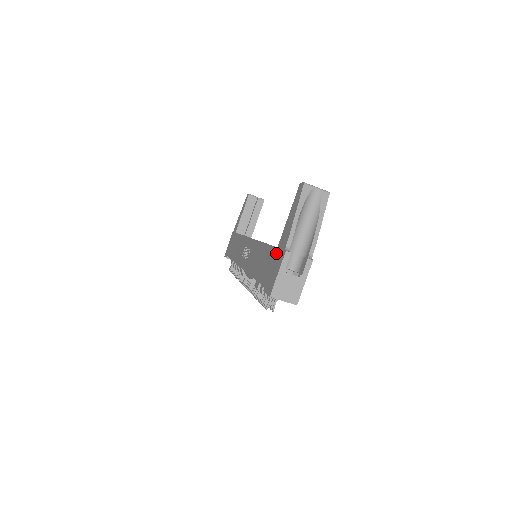
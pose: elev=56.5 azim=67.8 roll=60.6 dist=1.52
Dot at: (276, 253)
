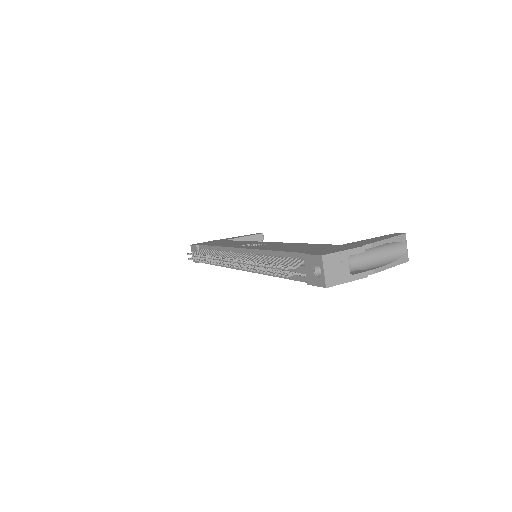
Dot at: (339, 245)
